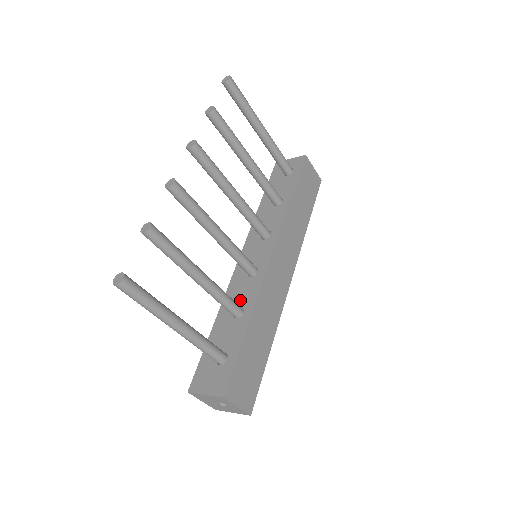
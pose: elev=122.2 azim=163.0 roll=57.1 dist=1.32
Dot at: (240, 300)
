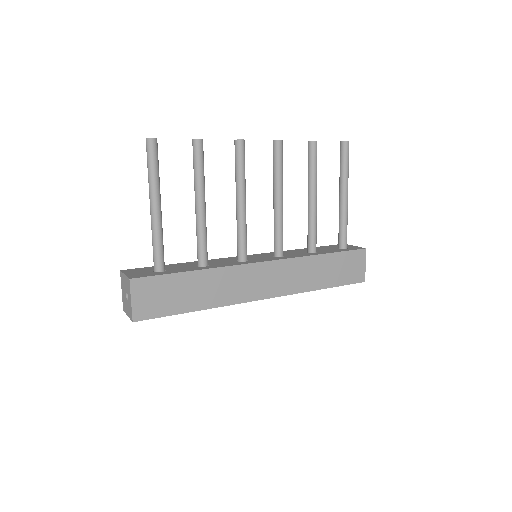
Dot at: (214, 263)
